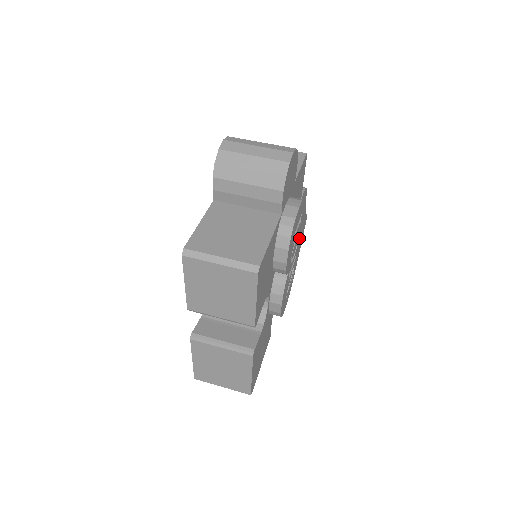
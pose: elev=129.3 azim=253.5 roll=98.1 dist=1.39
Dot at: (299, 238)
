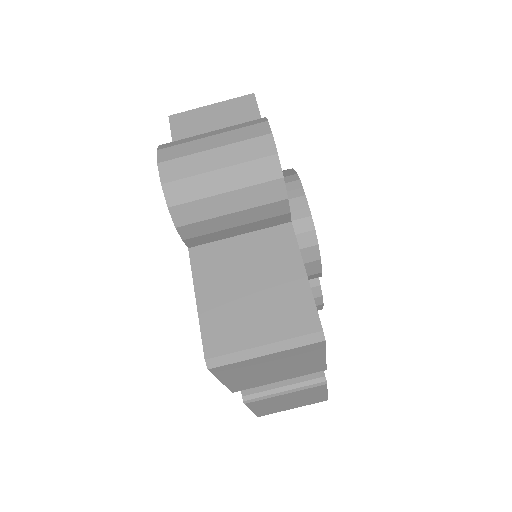
Dot at: occluded
